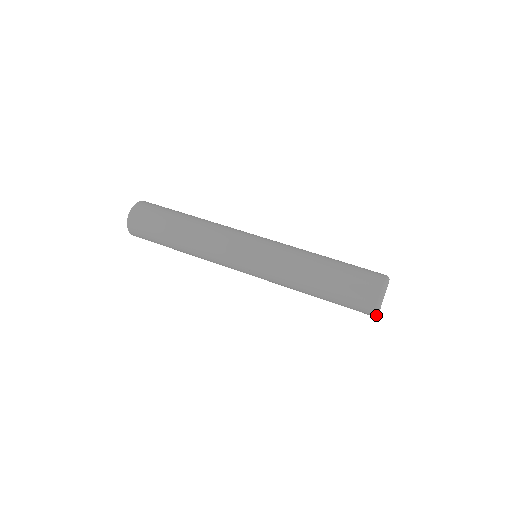
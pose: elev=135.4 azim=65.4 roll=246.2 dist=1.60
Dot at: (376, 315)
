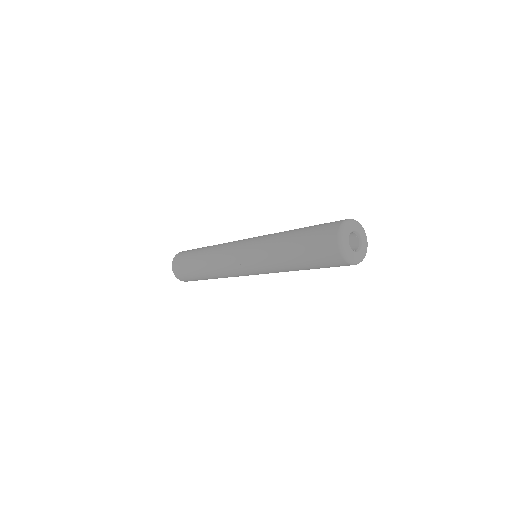
Dot at: (348, 260)
